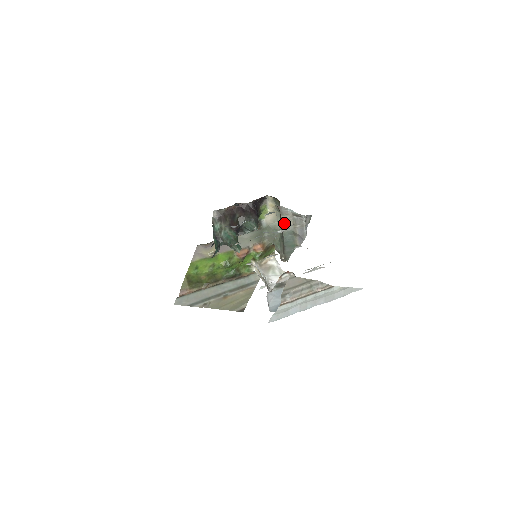
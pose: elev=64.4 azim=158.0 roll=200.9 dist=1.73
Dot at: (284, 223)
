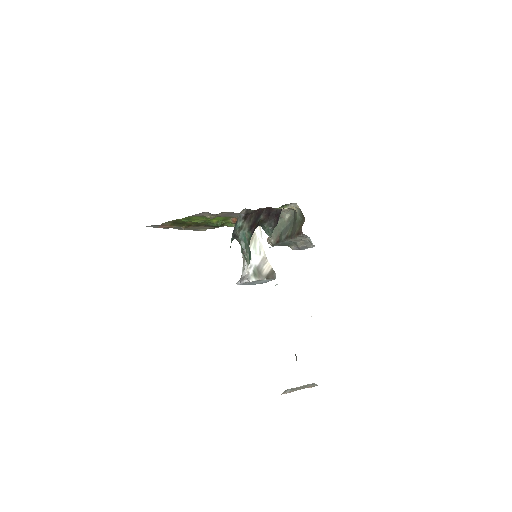
Dot at: (296, 239)
